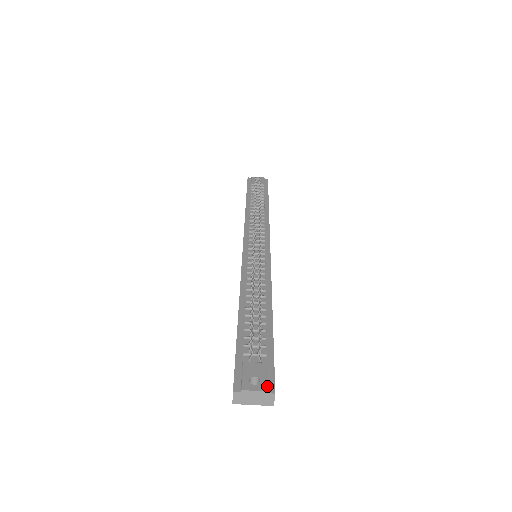
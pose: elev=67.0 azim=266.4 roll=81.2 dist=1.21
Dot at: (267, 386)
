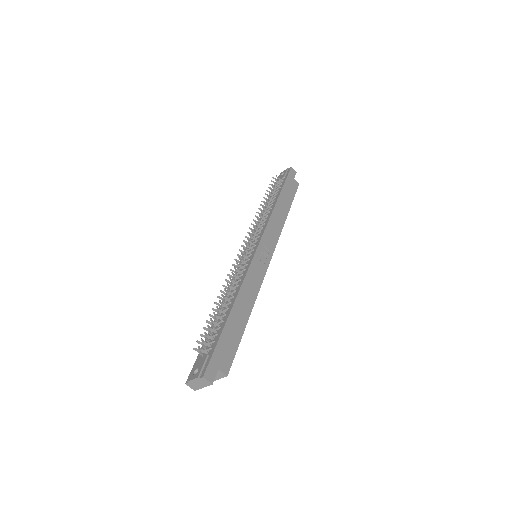
Dot at: (200, 373)
